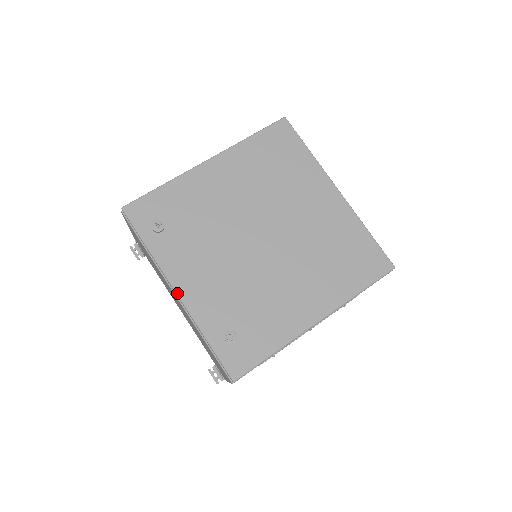
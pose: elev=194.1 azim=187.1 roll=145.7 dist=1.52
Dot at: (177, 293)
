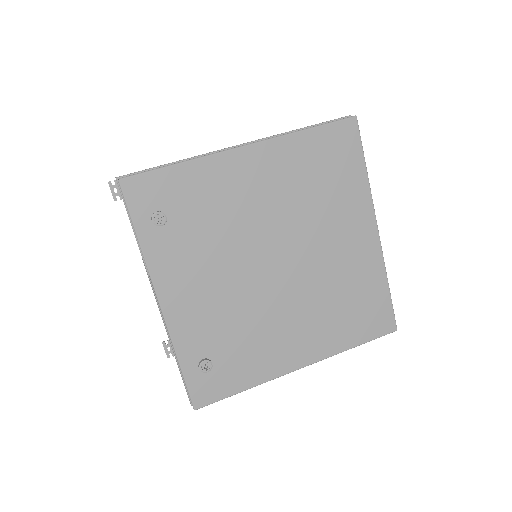
Dot at: (160, 304)
